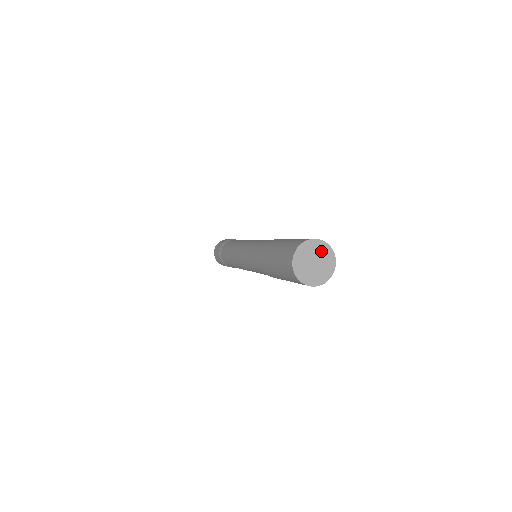
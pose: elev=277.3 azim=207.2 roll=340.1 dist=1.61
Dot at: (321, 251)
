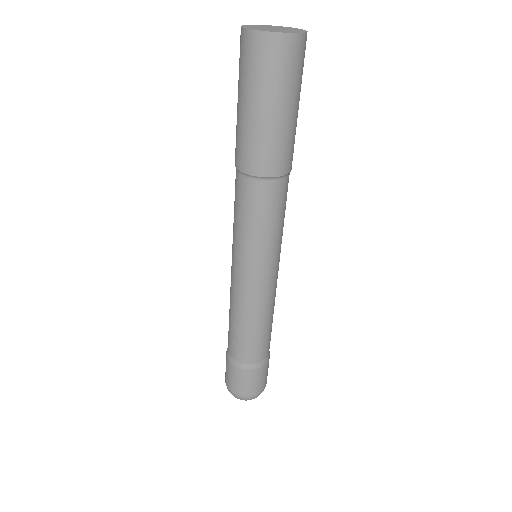
Dot at: (288, 29)
